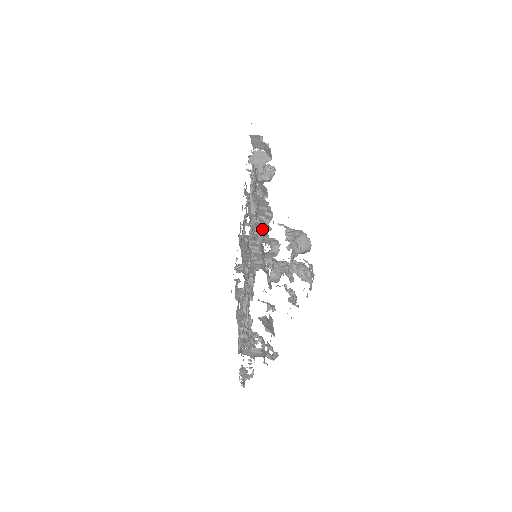
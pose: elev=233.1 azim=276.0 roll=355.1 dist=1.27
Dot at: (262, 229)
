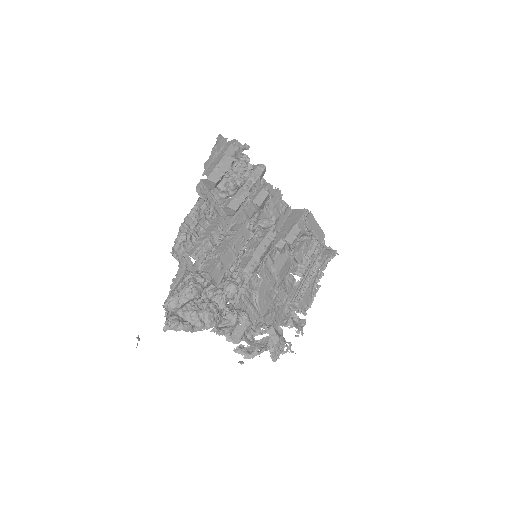
Dot at: (220, 250)
